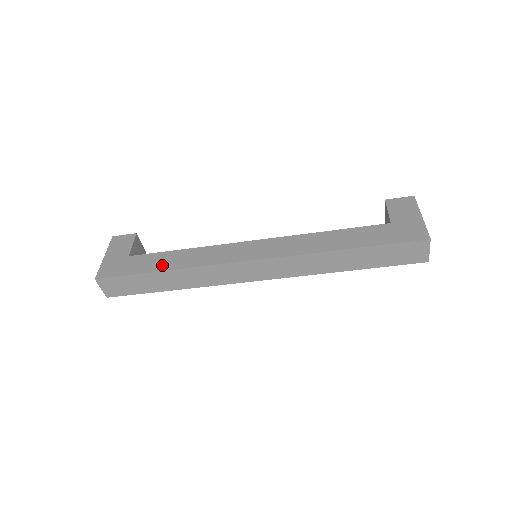
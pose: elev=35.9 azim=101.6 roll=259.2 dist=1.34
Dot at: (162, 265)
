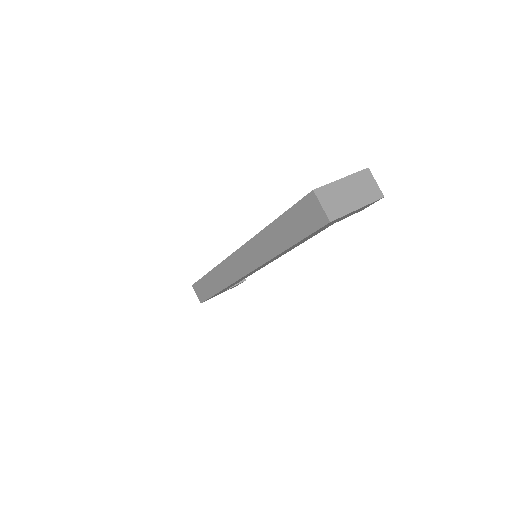
Dot at: occluded
